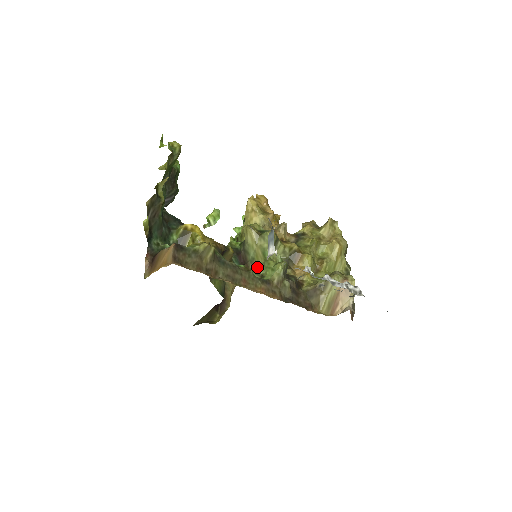
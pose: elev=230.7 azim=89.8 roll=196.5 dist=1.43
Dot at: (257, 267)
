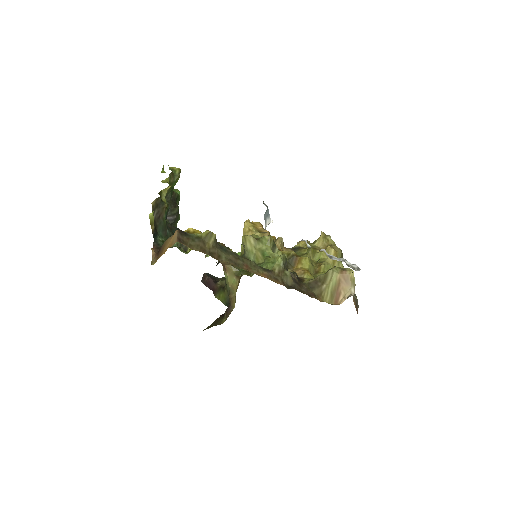
Dot at: occluded
